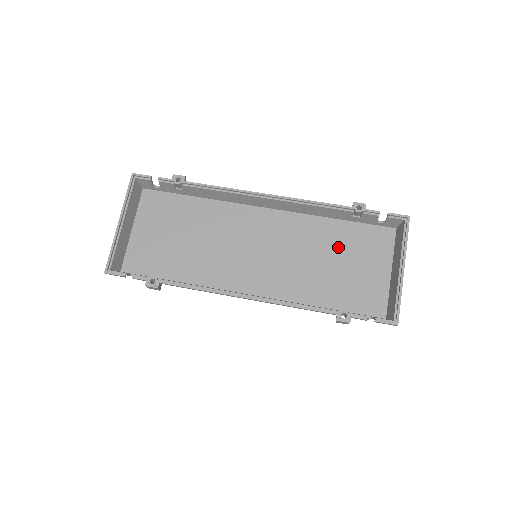
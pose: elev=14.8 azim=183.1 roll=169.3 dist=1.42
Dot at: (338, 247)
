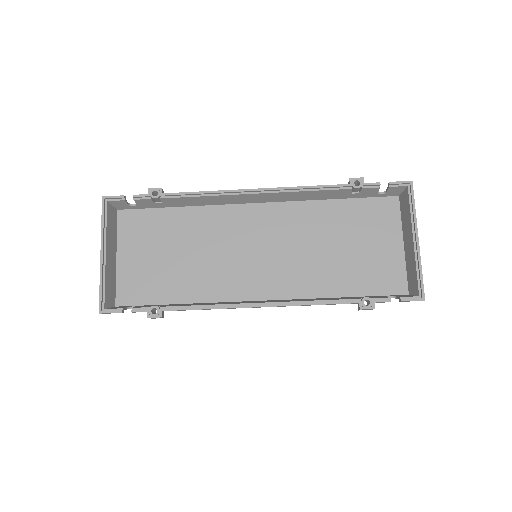
Dot at: (342, 229)
